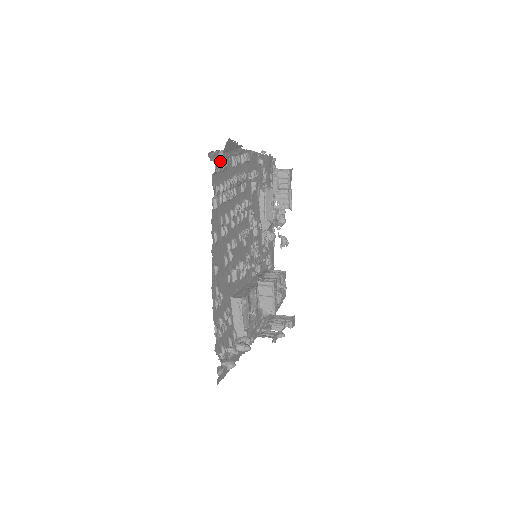
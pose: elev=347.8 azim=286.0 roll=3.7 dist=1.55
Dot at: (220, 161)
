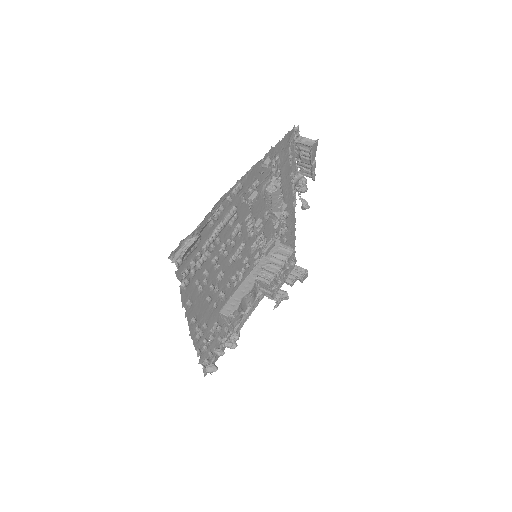
Dot at: occluded
